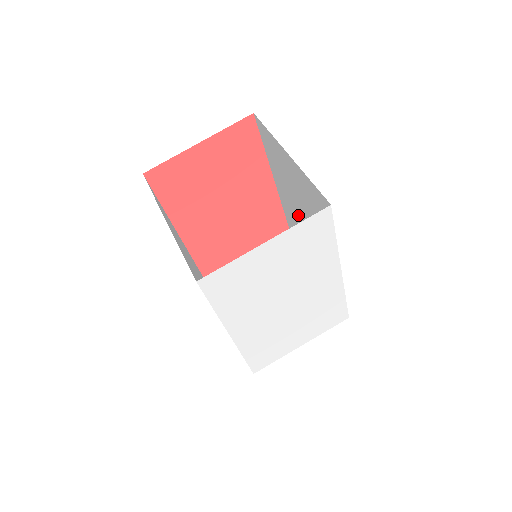
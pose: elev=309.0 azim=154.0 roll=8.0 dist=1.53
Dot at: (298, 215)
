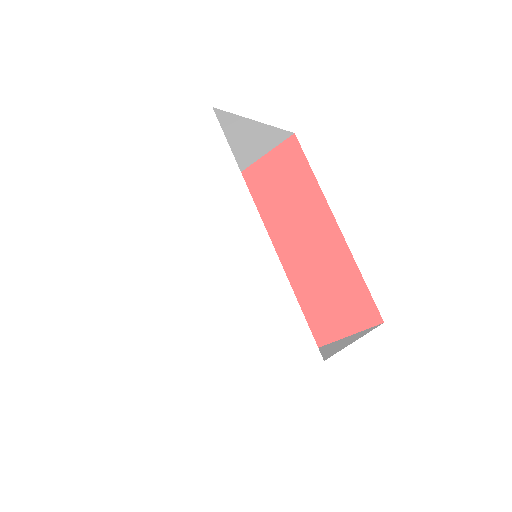
Dot at: occluded
